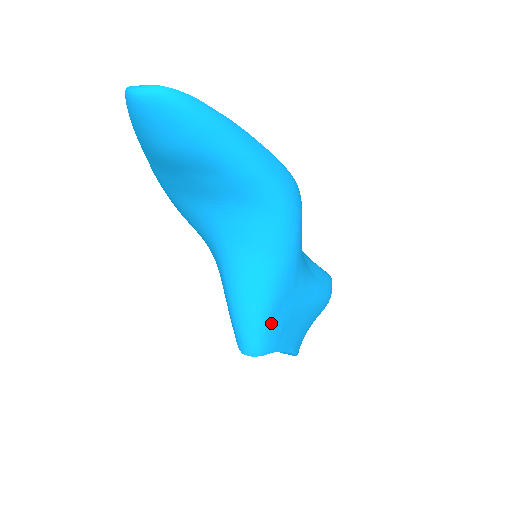
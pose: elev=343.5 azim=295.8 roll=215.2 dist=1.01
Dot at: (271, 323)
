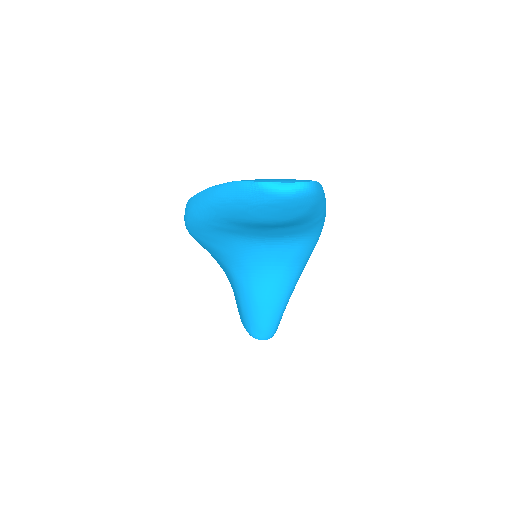
Dot at: occluded
